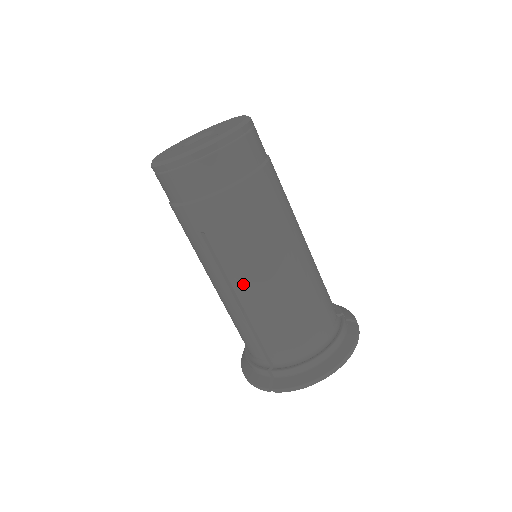
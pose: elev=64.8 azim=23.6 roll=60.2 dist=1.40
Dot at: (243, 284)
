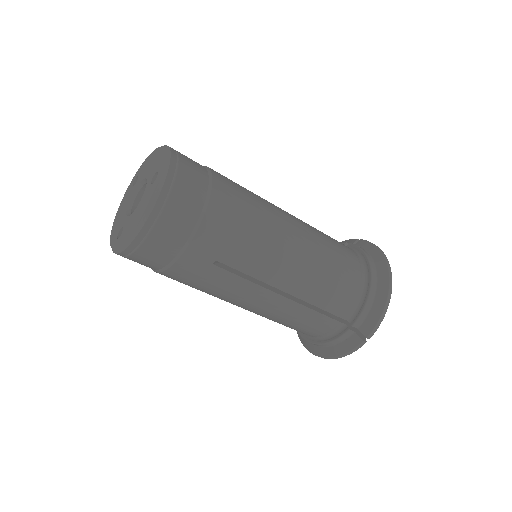
Dot at: (279, 275)
